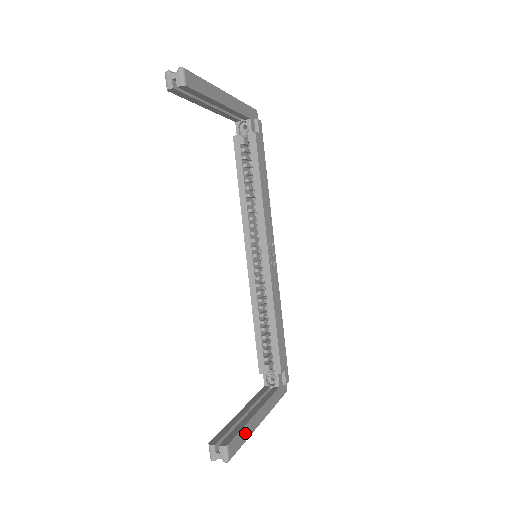
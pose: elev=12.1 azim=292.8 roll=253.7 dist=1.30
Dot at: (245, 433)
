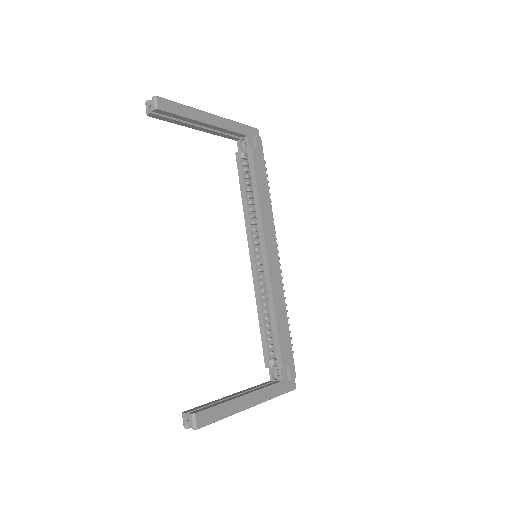
Dot at: (223, 410)
